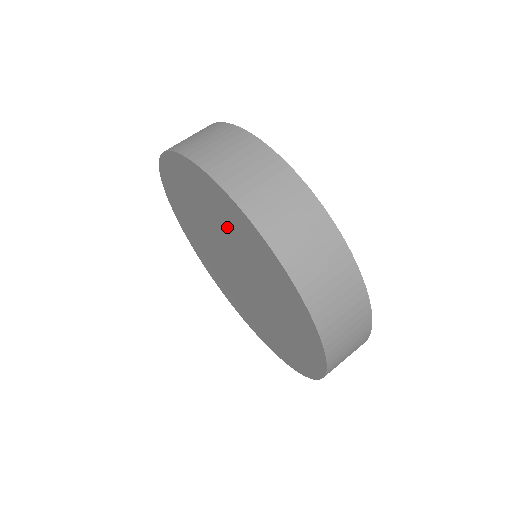
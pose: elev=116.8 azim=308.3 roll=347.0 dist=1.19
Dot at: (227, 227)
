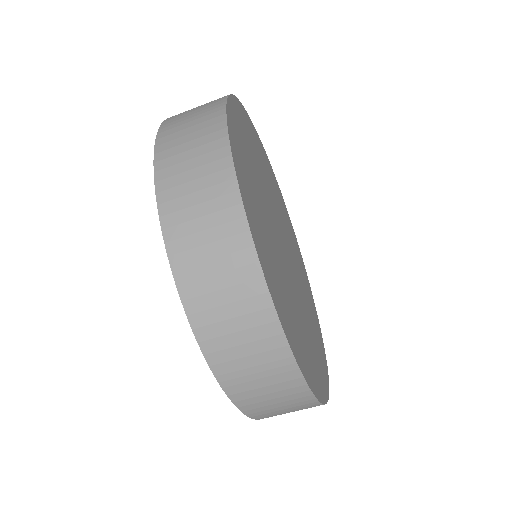
Dot at: occluded
